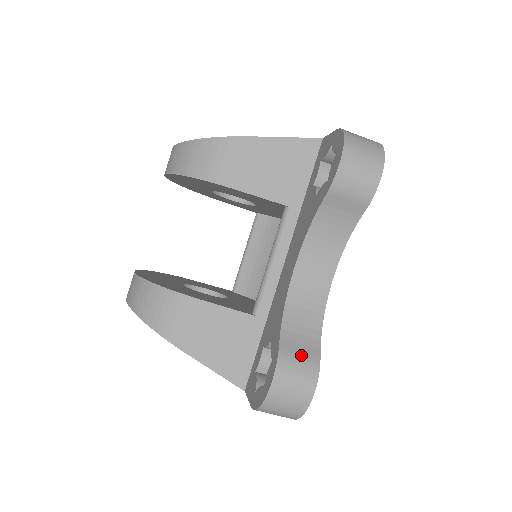
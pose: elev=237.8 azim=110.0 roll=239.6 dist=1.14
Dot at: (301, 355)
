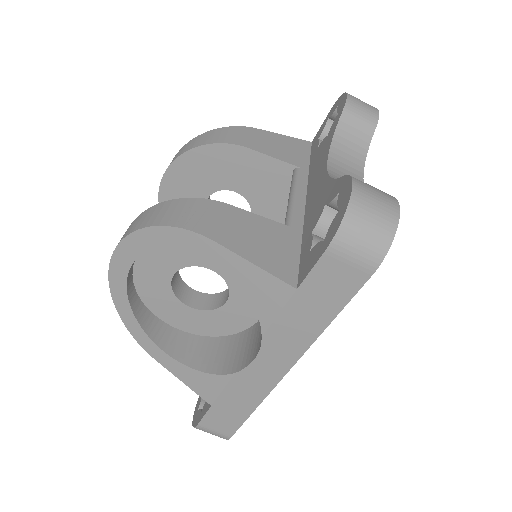
Dot at: occluded
